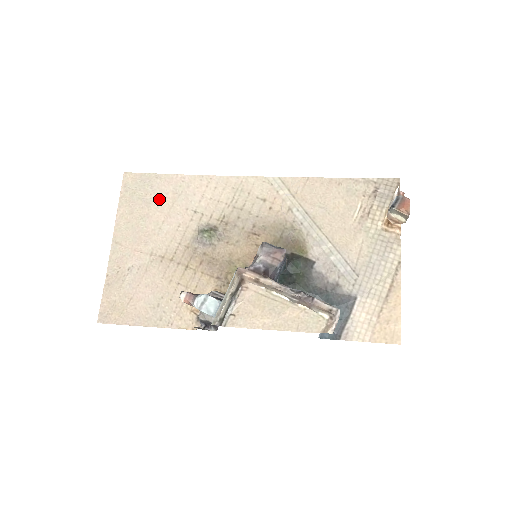
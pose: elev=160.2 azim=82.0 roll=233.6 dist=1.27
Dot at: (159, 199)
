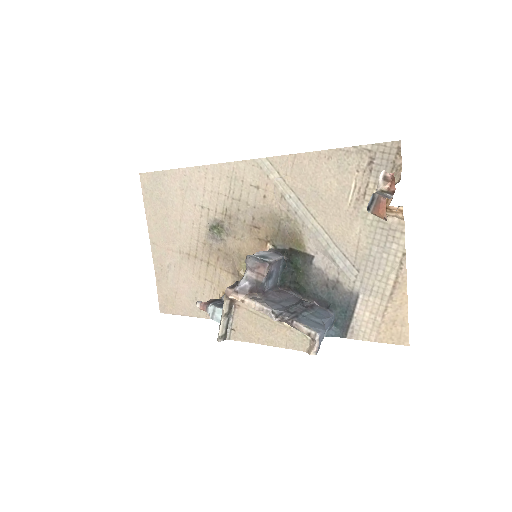
Dot at: (171, 197)
